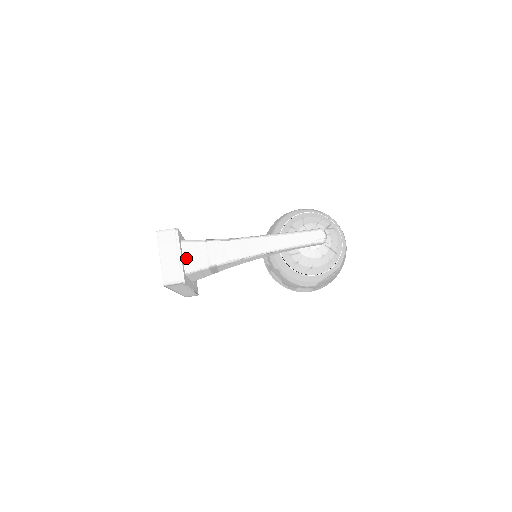
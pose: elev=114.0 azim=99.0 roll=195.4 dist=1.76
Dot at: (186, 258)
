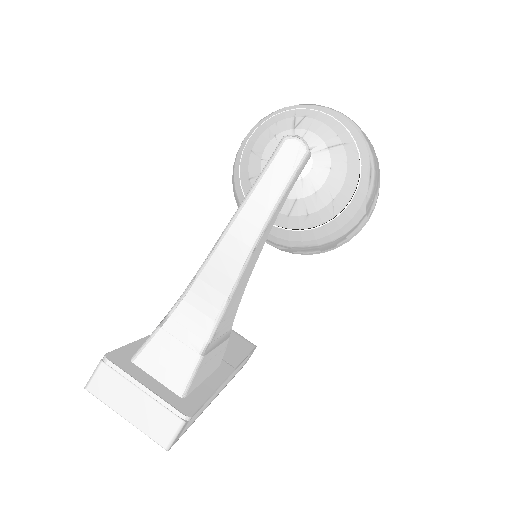
Dot at: (161, 376)
